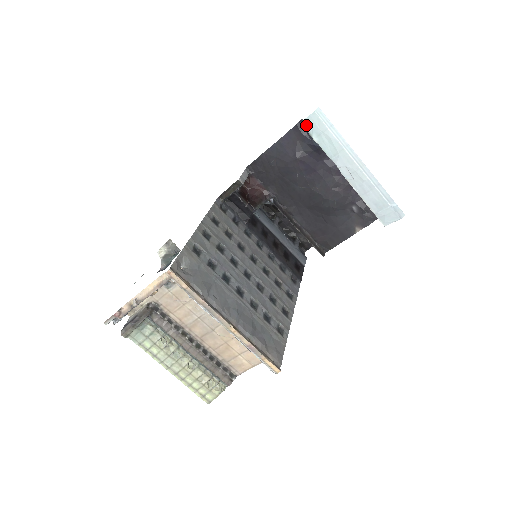
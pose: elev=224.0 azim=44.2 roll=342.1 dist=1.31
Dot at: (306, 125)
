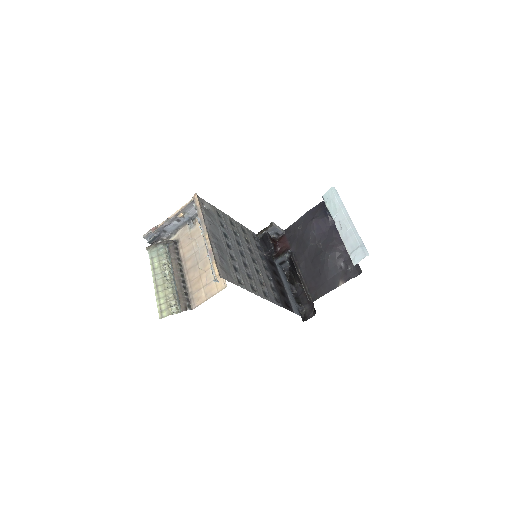
Dot at: (325, 197)
